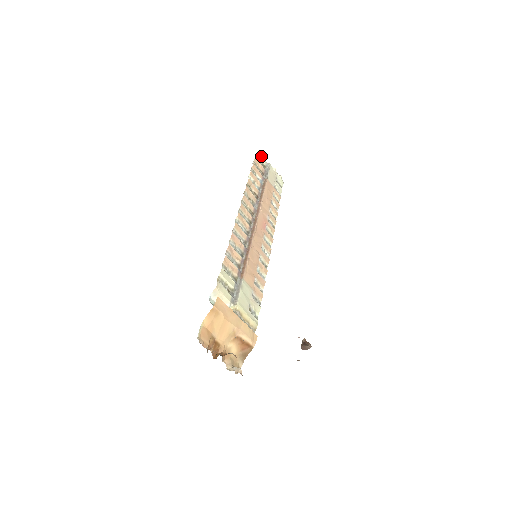
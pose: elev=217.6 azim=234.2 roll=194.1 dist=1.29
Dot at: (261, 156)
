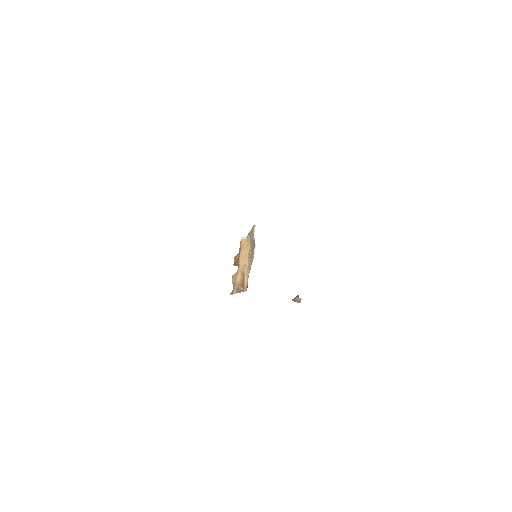
Dot at: occluded
